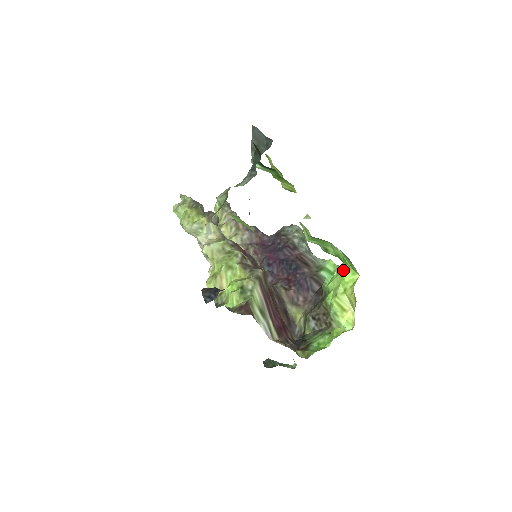
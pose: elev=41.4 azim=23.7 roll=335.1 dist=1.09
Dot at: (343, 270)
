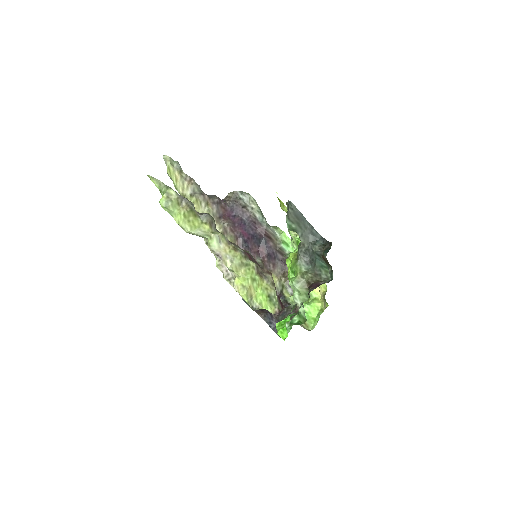
Dot at: occluded
